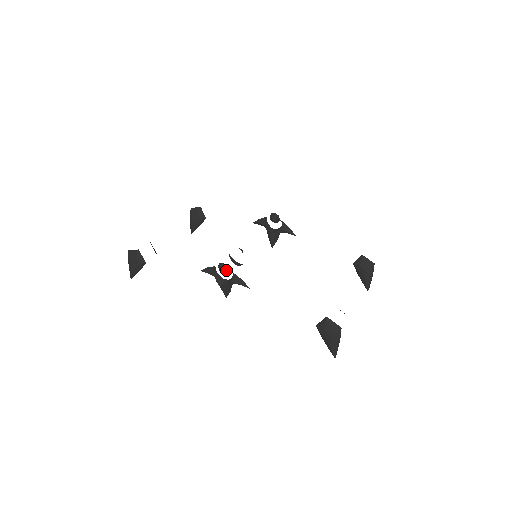
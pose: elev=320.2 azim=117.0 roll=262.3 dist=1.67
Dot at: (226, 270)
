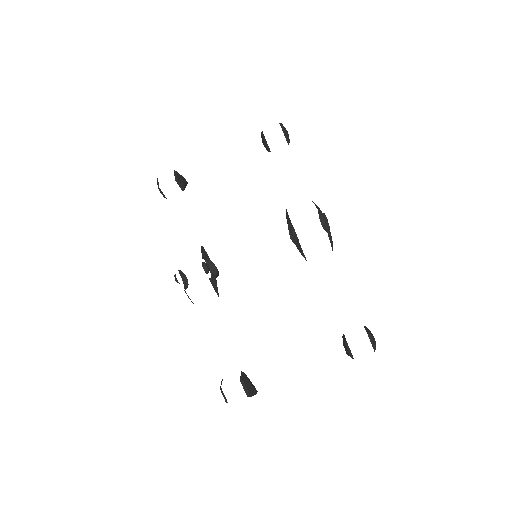
Dot at: (179, 283)
